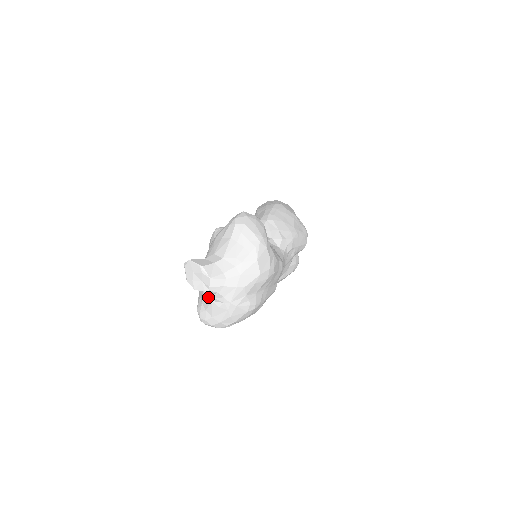
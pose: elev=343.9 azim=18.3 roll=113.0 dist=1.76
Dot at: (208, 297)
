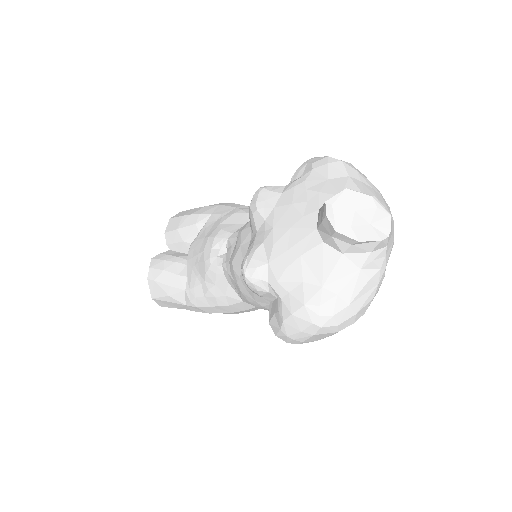
Dot at: (352, 264)
